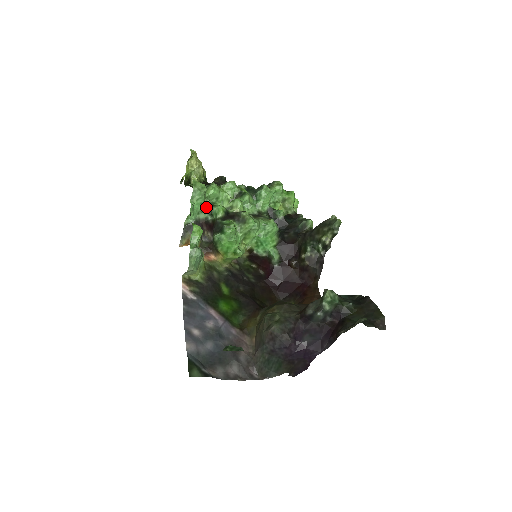
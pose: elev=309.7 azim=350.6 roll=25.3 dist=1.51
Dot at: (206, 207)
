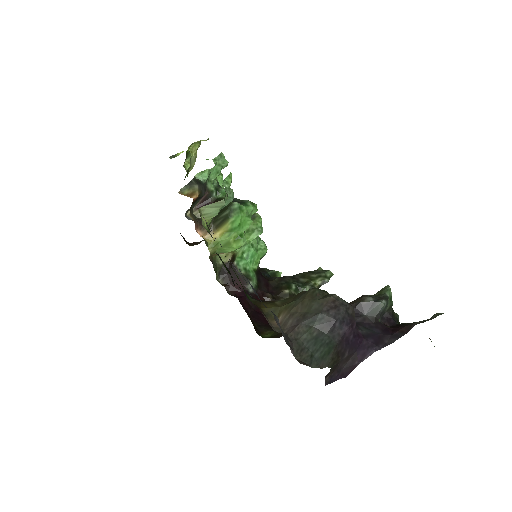
Dot at: (215, 182)
